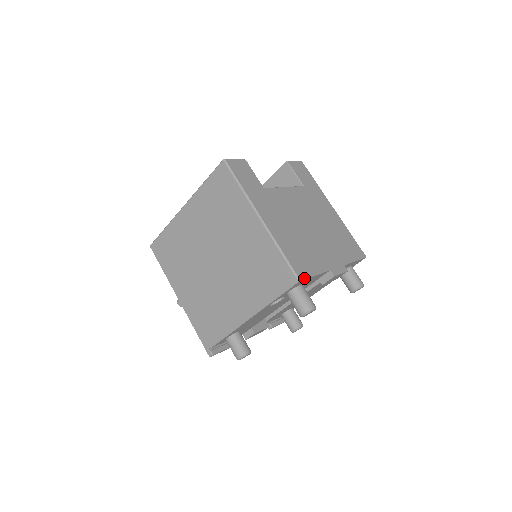
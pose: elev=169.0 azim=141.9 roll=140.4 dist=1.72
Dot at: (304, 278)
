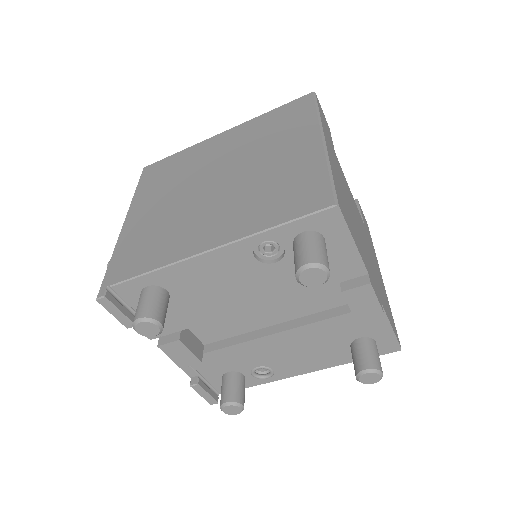
Dot at: (343, 215)
